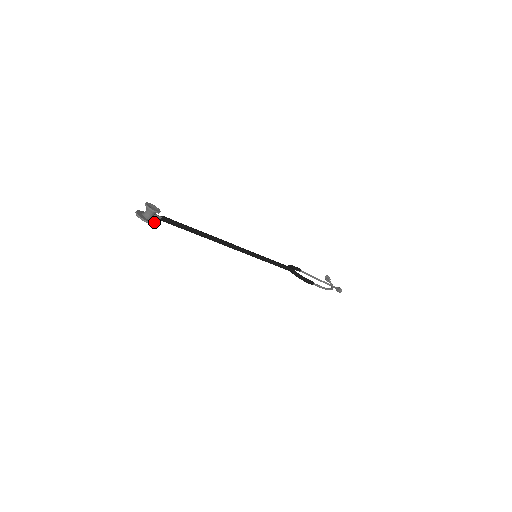
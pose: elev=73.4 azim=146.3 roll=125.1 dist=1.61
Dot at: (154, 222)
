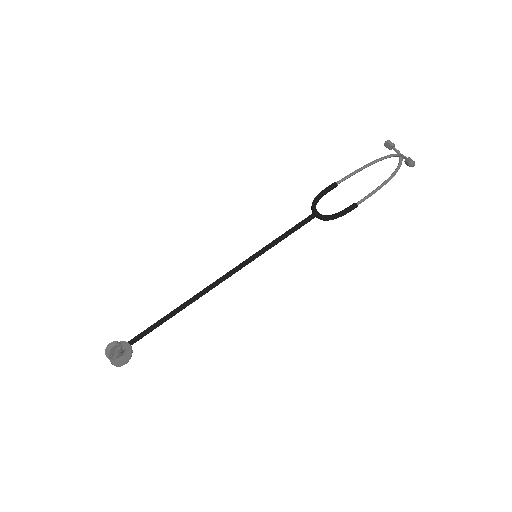
Dot at: (127, 356)
